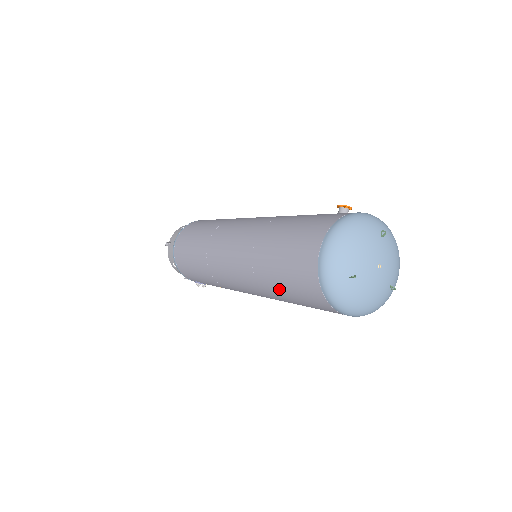
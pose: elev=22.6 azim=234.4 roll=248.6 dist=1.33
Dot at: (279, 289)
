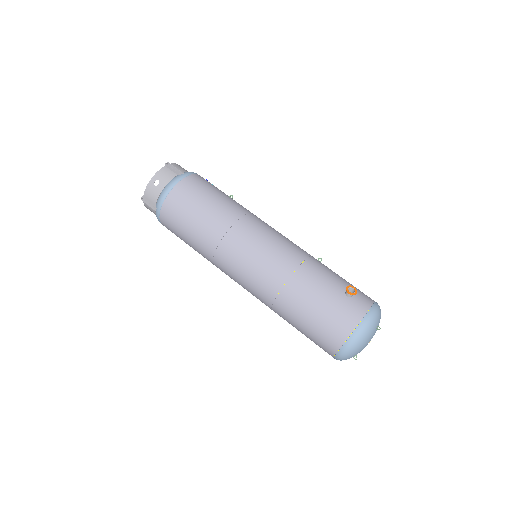
Dot at: occluded
